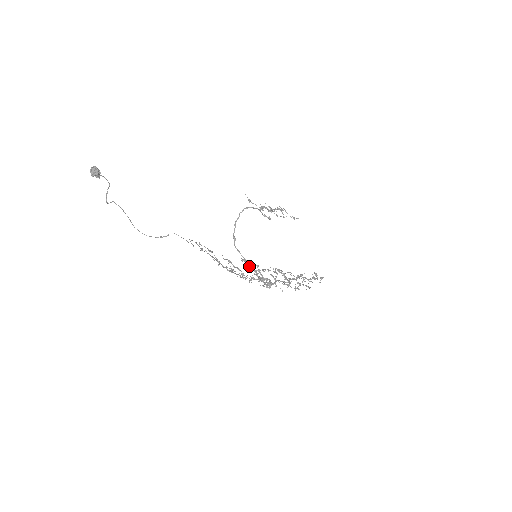
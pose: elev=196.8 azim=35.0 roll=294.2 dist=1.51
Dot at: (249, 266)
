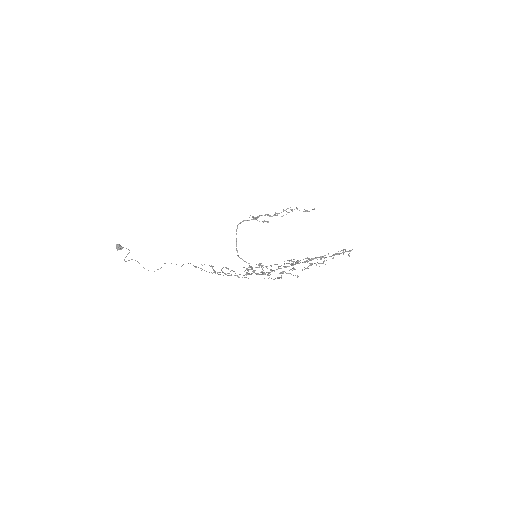
Dot at: occluded
